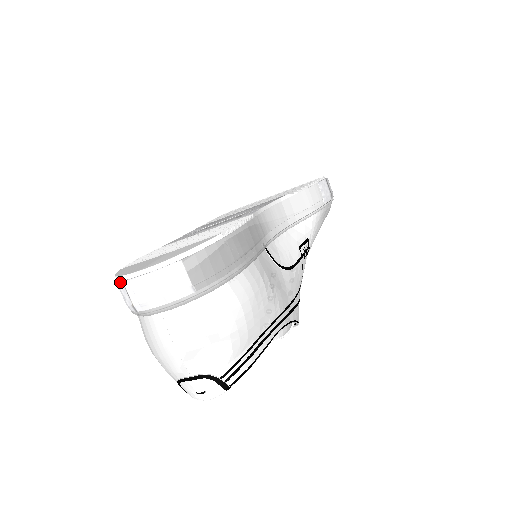
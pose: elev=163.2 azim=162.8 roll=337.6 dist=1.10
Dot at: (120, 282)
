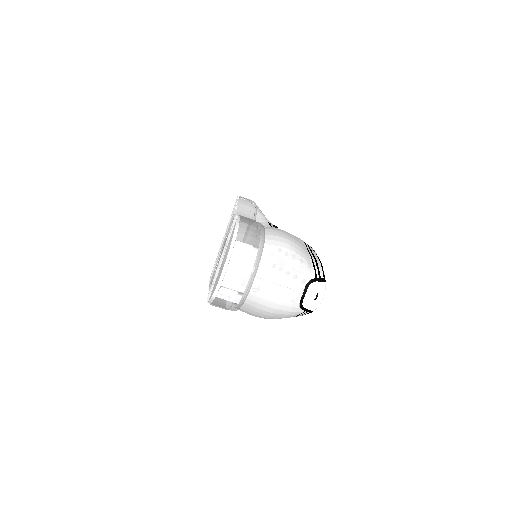
Dot at: (220, 289)
